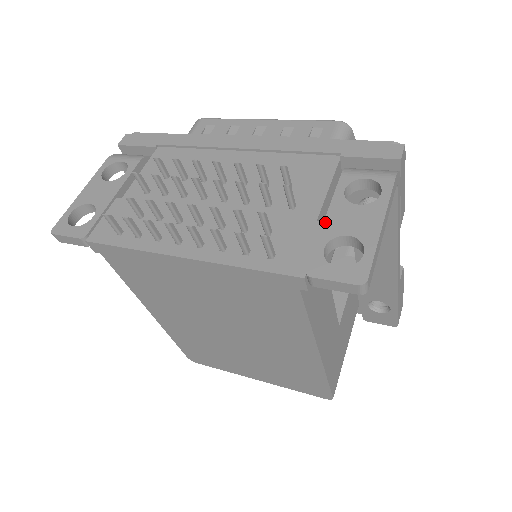
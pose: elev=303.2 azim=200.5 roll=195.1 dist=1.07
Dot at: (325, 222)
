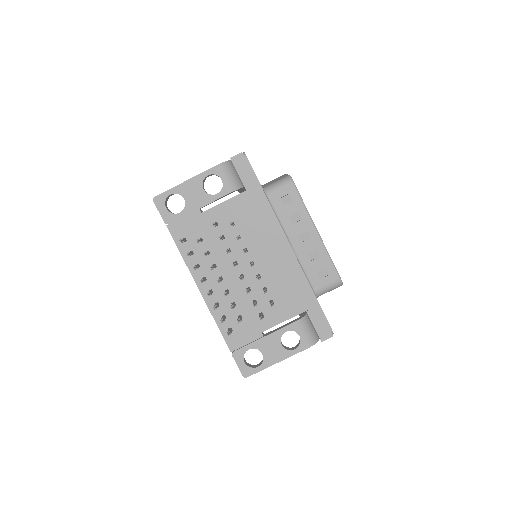
Dot at: (262, 339)
